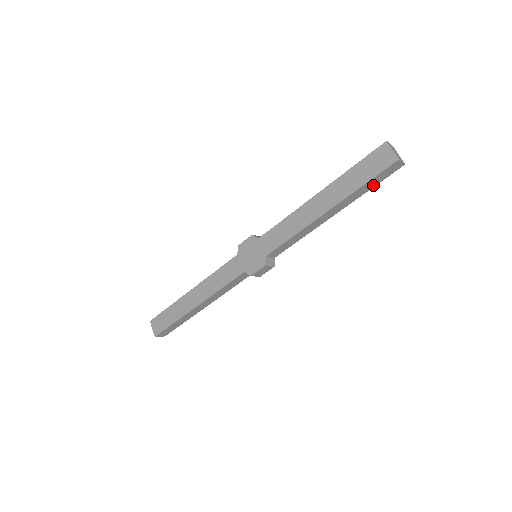
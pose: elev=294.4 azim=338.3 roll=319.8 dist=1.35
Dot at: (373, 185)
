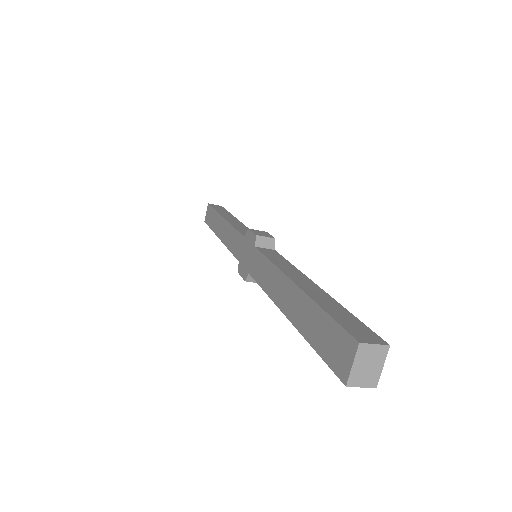
Dot at: occluded
